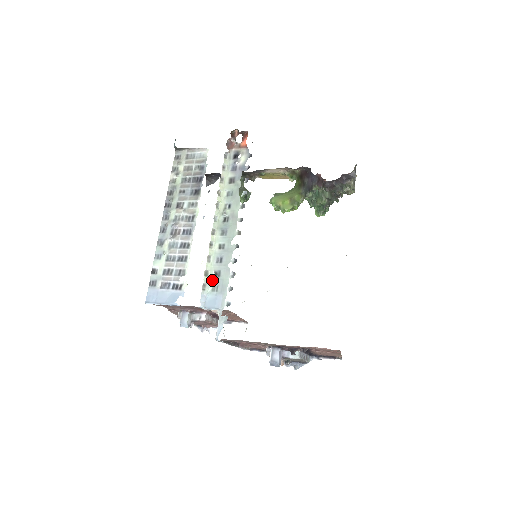
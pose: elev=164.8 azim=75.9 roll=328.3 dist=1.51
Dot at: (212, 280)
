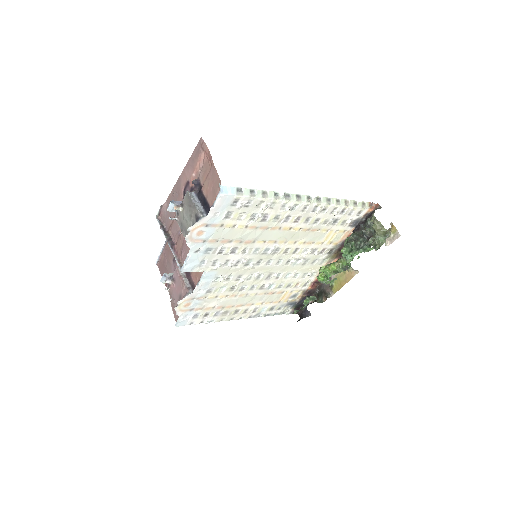
Dot at: occluded
